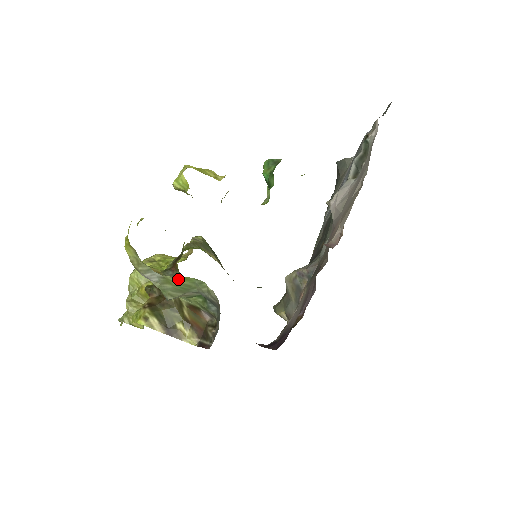
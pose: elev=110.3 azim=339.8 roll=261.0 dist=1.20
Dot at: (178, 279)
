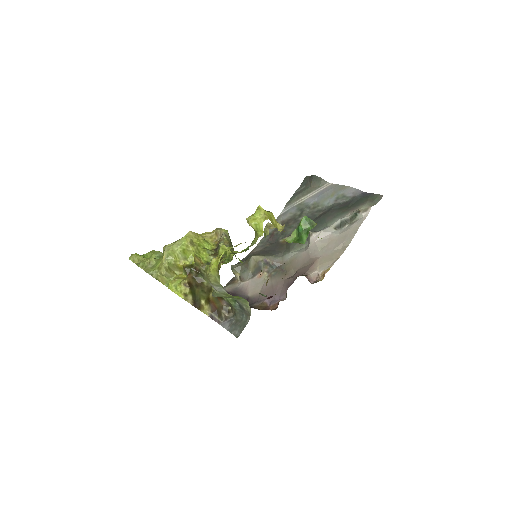
Dot at: (234, 296)
